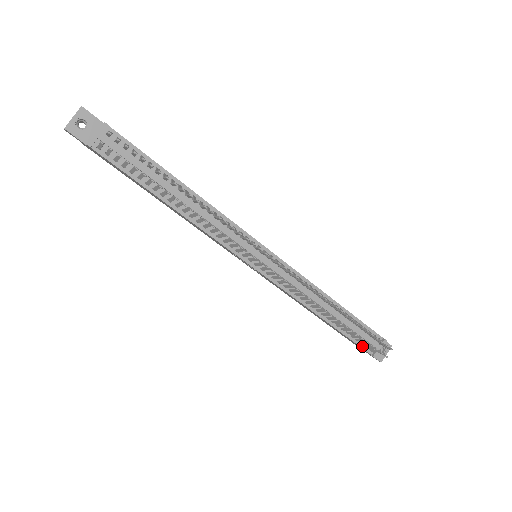
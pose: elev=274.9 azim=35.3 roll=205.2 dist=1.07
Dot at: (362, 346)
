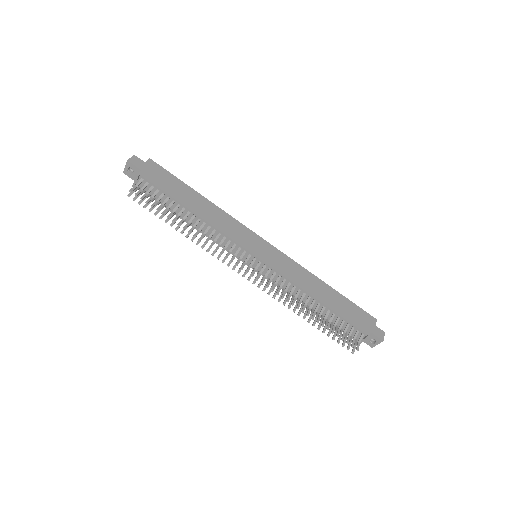
Dot at: (347, 334)
